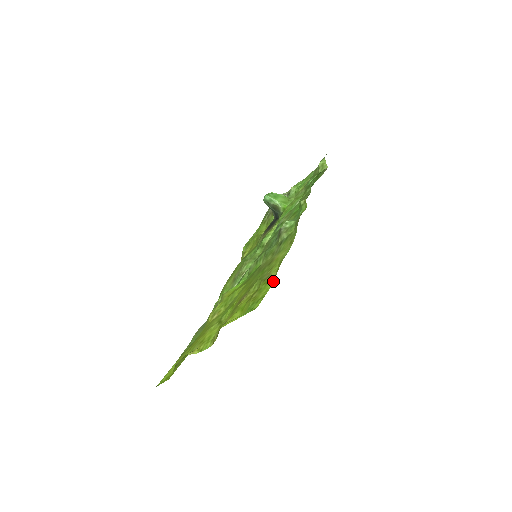
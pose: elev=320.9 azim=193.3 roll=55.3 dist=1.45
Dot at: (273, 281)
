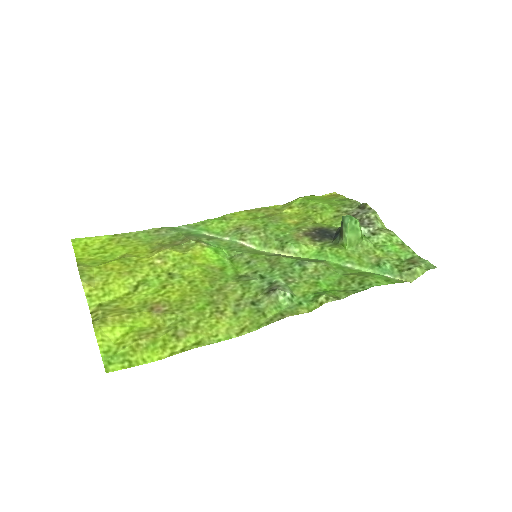
Dot at: (161, 358)
